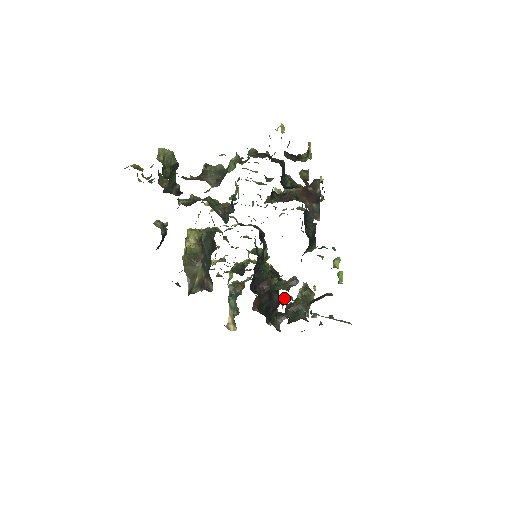
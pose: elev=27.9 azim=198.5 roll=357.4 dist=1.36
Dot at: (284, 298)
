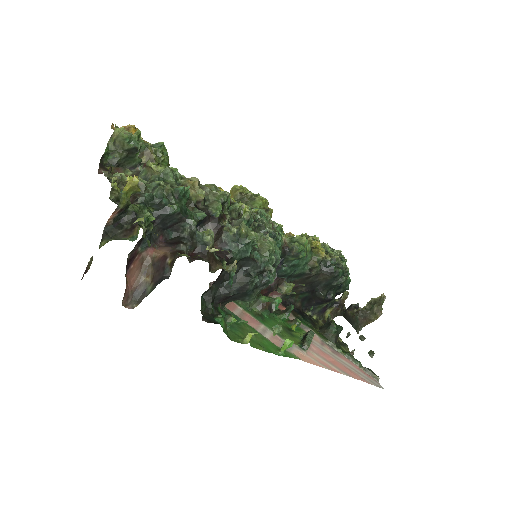
Dot at: (288, 309)
